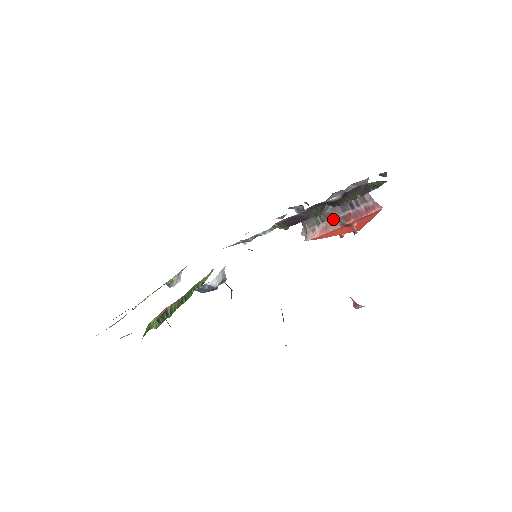
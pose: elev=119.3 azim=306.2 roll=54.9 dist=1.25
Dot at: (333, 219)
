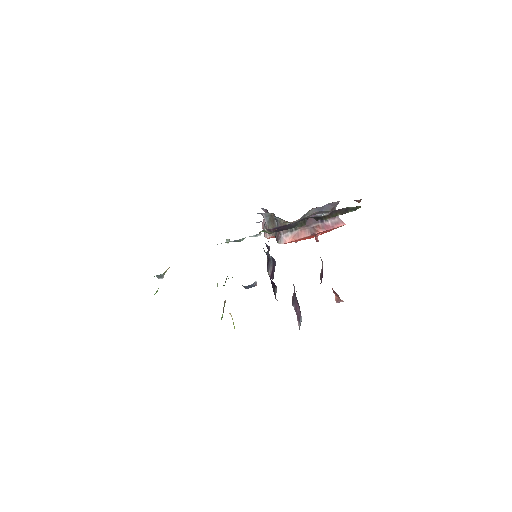
Dot at: (304, 228)
